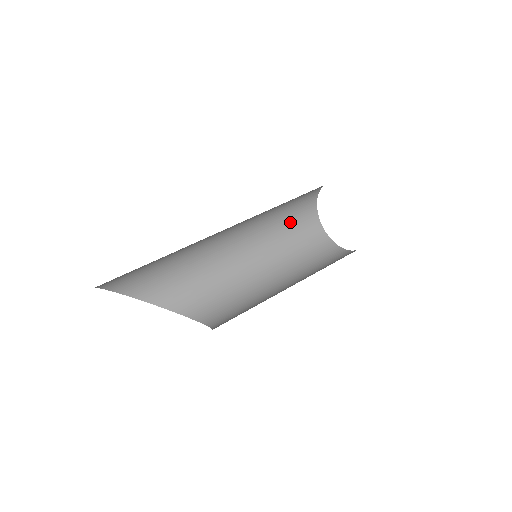
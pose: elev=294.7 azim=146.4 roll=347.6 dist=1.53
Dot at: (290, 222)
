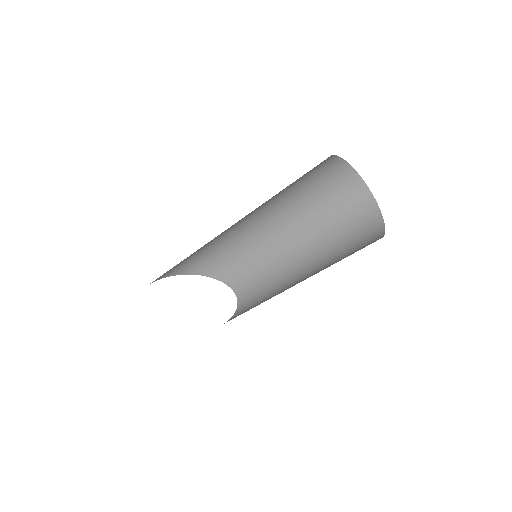
Dot at: (309, 185)
